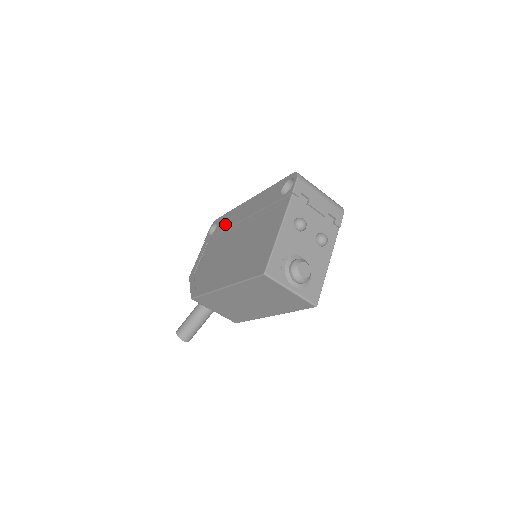
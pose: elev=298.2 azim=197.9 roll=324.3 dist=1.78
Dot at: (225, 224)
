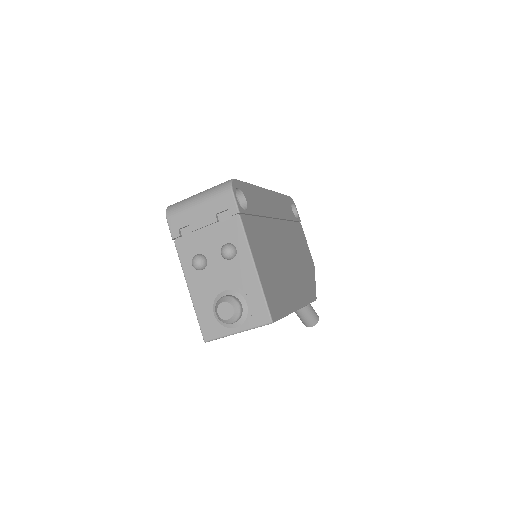
Dot at: occluded
